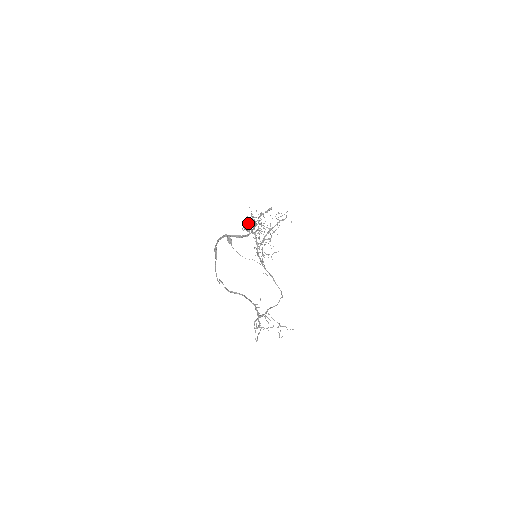
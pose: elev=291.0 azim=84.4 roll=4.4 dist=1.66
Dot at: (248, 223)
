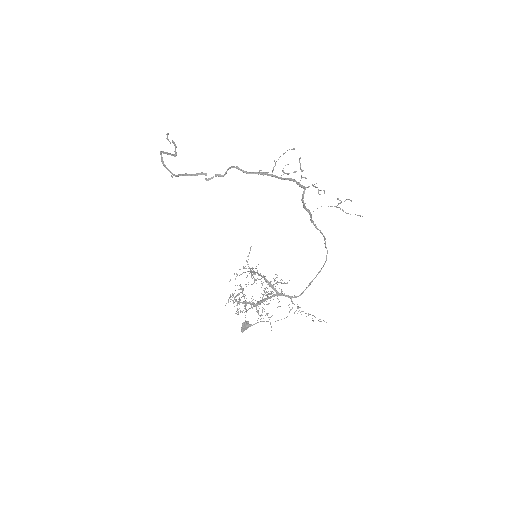
Dot at: occluded
